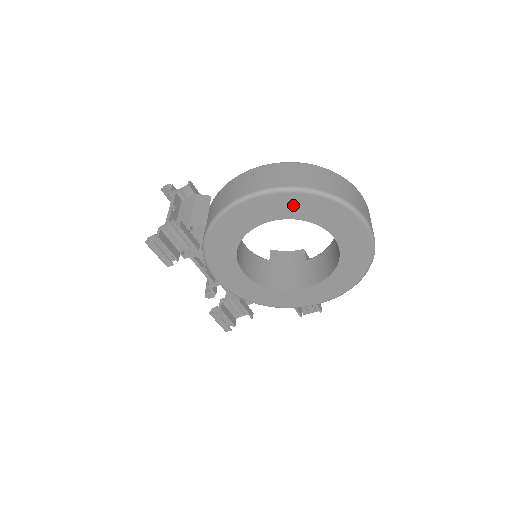
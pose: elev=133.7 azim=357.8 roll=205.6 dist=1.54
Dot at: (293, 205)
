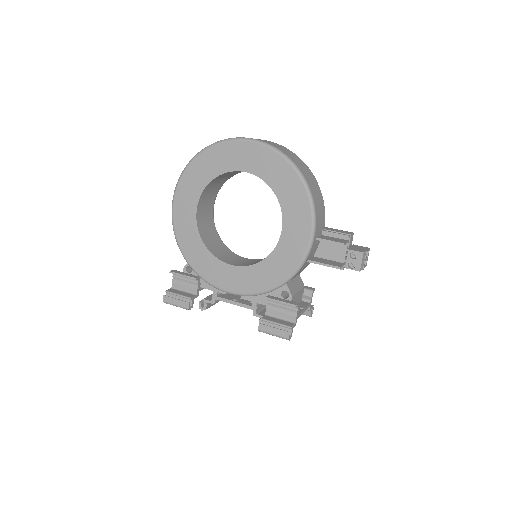
Dot at: (192, 183)
